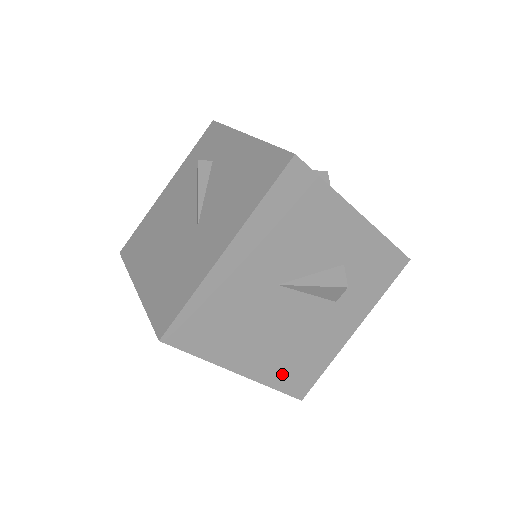
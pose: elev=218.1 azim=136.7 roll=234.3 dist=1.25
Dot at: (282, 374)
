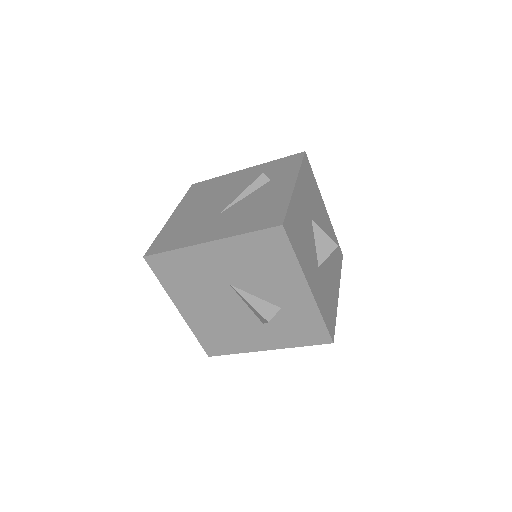
Dot at: (205, 332)
